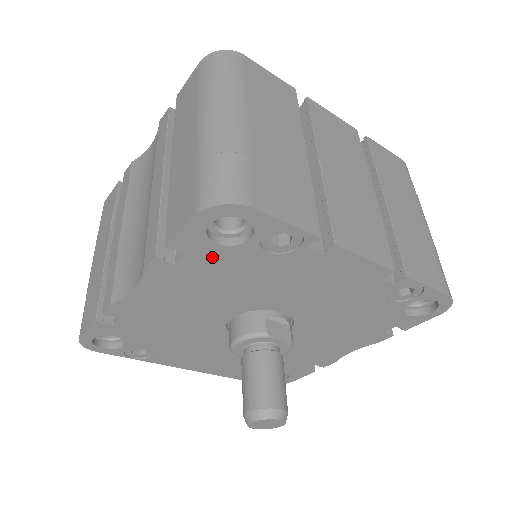
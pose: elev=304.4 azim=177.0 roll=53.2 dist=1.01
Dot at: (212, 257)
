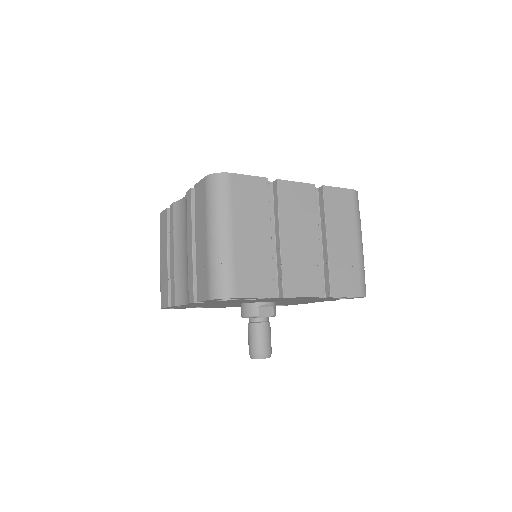
Dot at: (222, 301)
